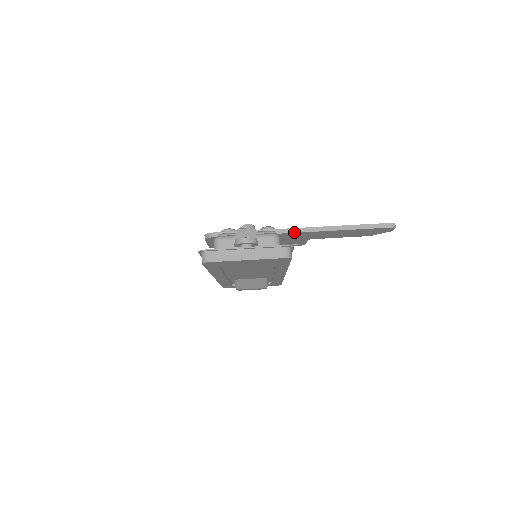
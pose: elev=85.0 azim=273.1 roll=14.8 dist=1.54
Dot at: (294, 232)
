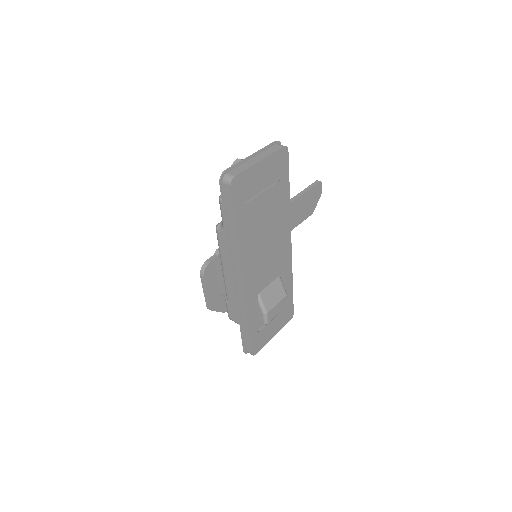
Dot at: occluded
